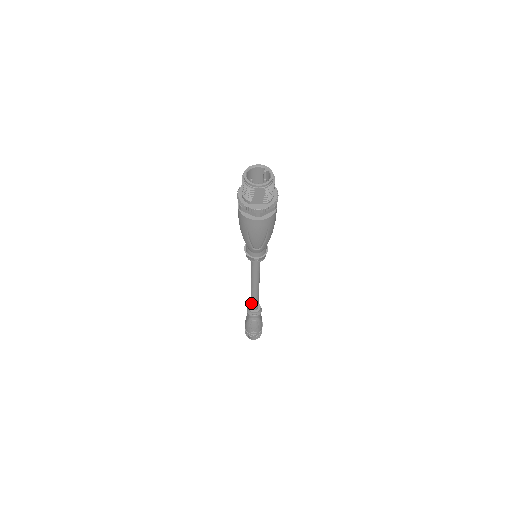
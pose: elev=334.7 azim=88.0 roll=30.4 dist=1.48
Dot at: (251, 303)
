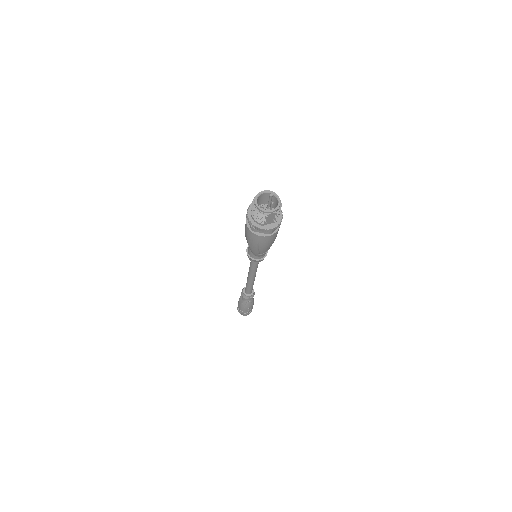
Dot at: (247, 290)
